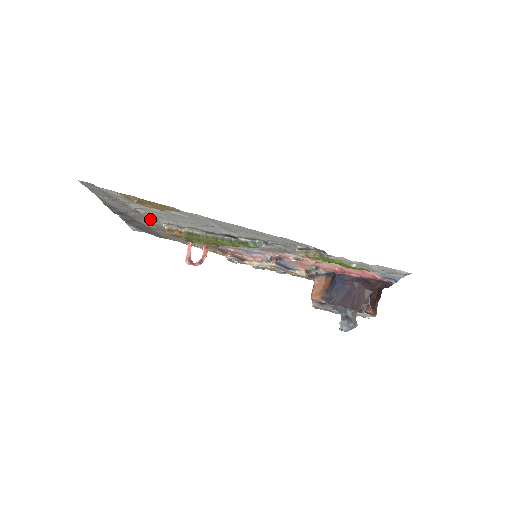
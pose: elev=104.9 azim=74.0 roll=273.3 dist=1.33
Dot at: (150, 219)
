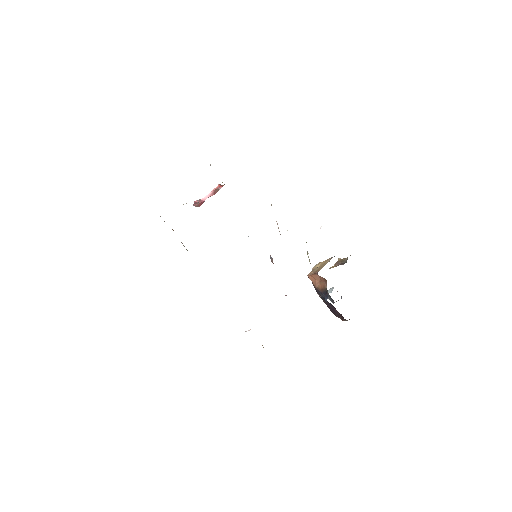
Dot at: occluded
